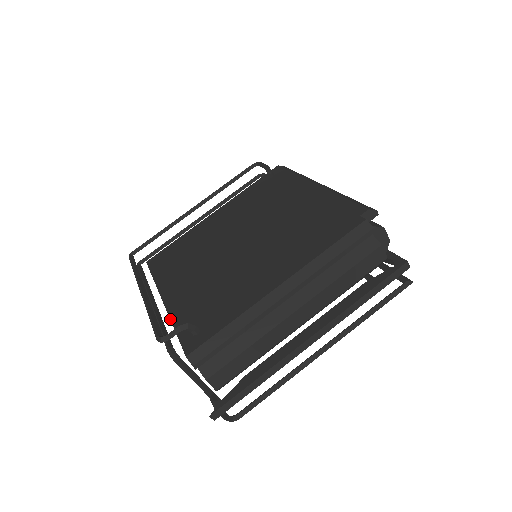
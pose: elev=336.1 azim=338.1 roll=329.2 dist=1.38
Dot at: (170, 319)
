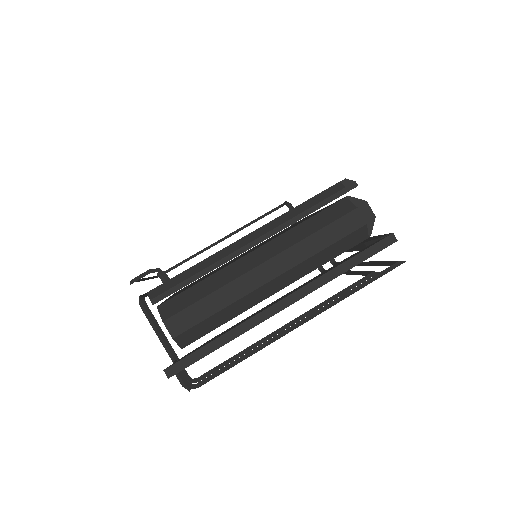
Dot at: occluded
